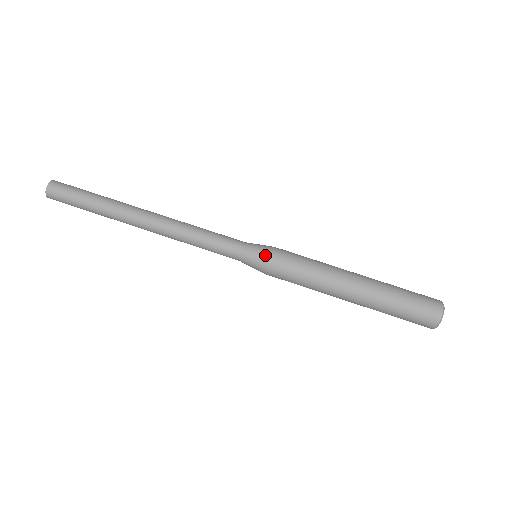
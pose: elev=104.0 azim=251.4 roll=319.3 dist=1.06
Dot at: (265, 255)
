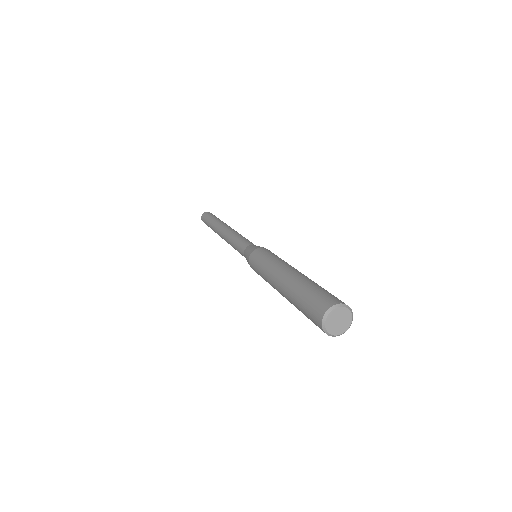
Dot at: occluded
